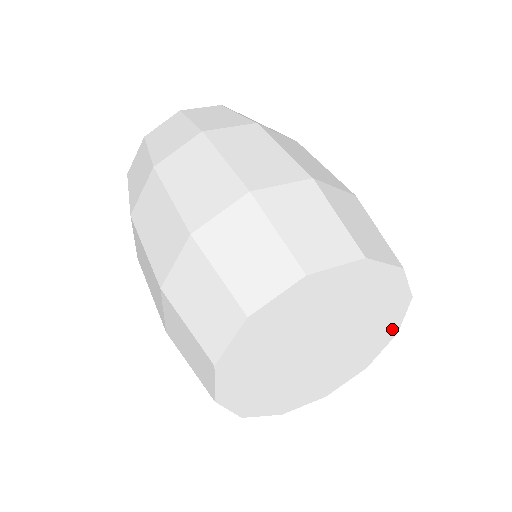
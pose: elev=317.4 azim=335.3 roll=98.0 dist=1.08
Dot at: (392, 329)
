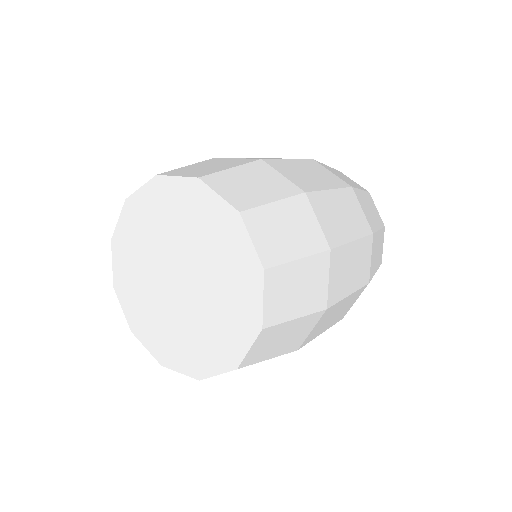
Dot at: (253, 315)
